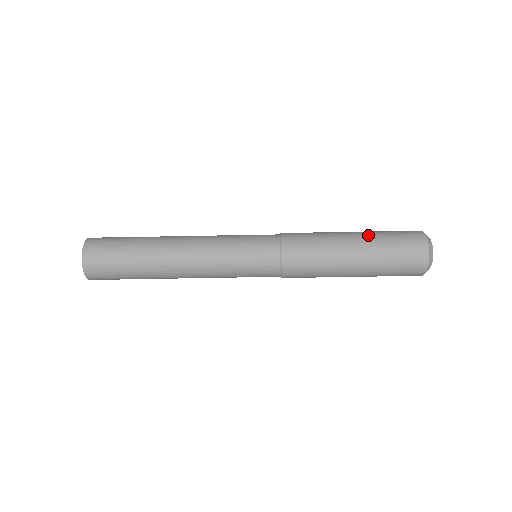
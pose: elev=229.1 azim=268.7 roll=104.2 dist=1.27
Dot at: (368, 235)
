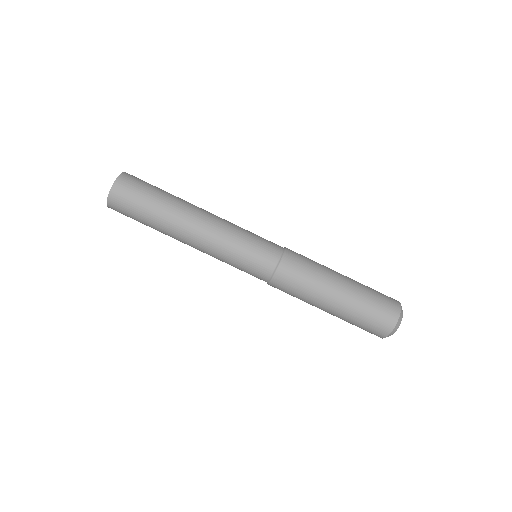
Dot at: (355, 285)
